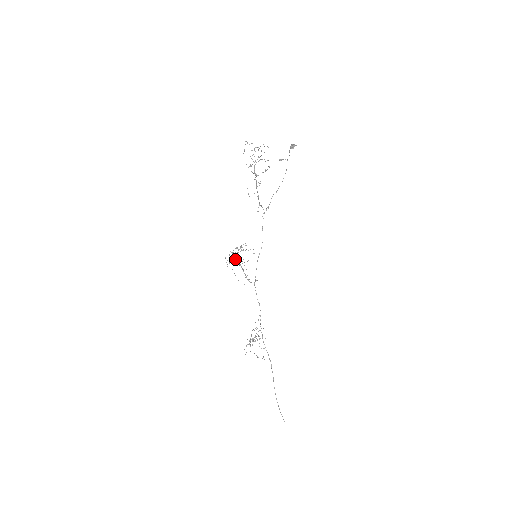
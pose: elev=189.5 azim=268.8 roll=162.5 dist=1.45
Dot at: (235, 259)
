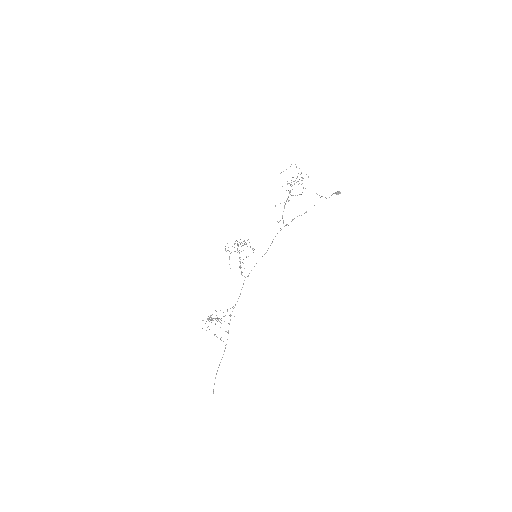
Dot at: (237, 250)
